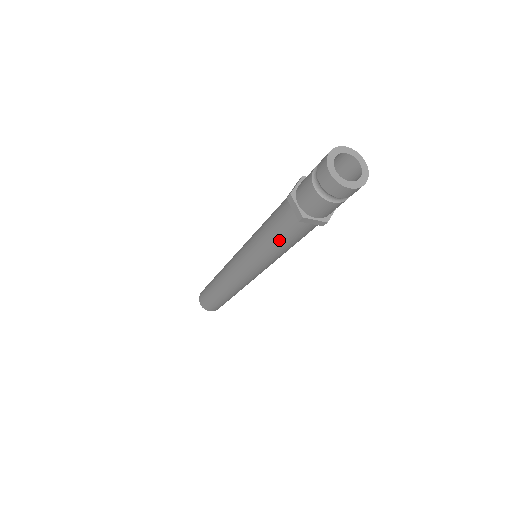
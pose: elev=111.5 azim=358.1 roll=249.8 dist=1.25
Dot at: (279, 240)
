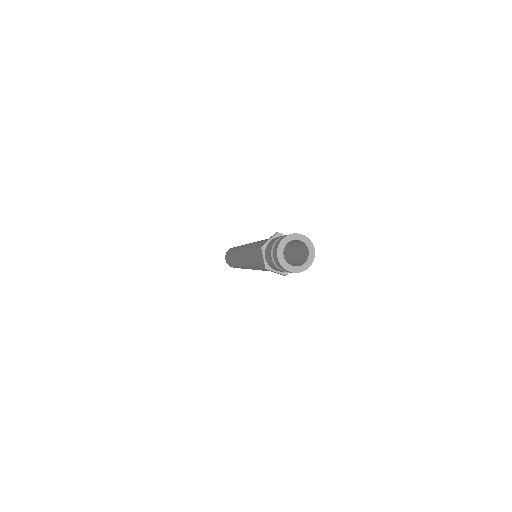
Dot at: (259, 266)
